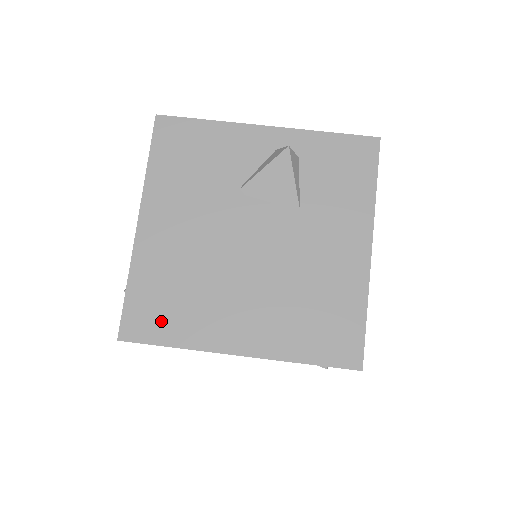
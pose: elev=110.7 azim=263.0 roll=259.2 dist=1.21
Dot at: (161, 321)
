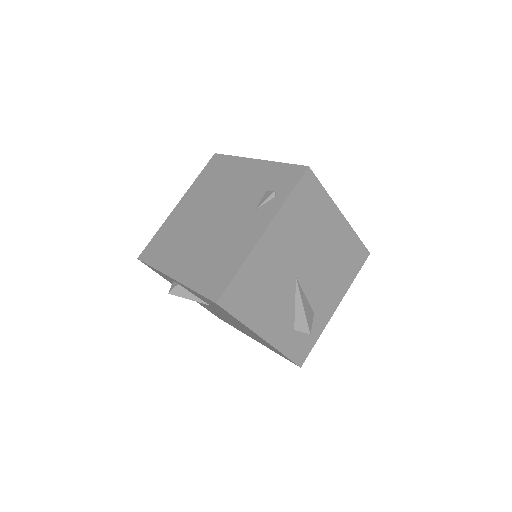
Dot at: occluded
